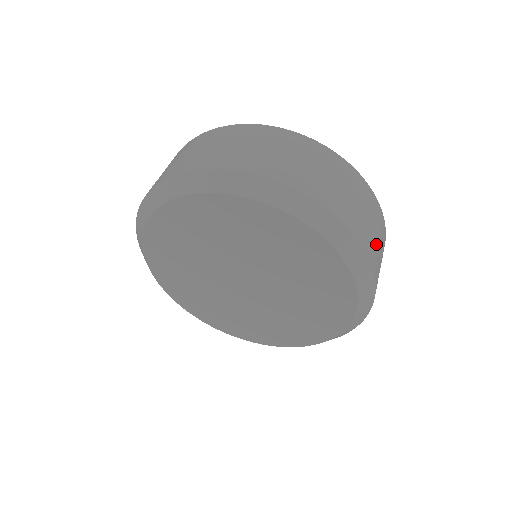
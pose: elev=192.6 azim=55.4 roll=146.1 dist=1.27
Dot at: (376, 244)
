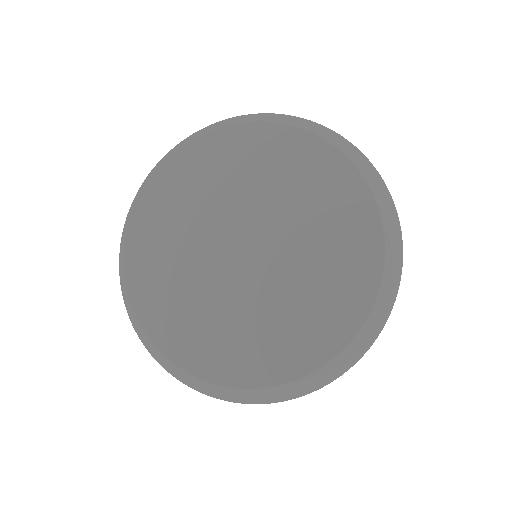
Dot at: occluded
